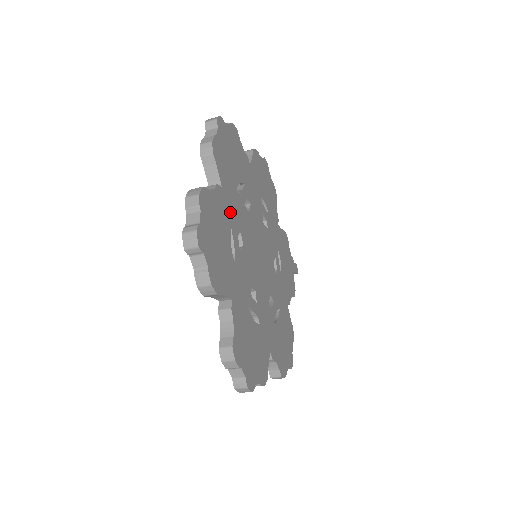
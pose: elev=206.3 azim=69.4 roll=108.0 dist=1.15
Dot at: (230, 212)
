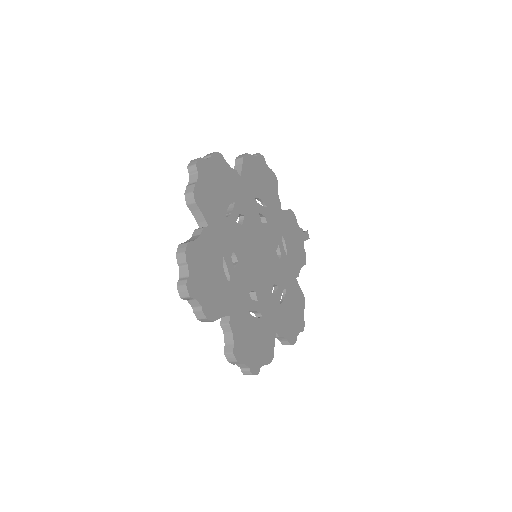
Dot at: (220, 242)
